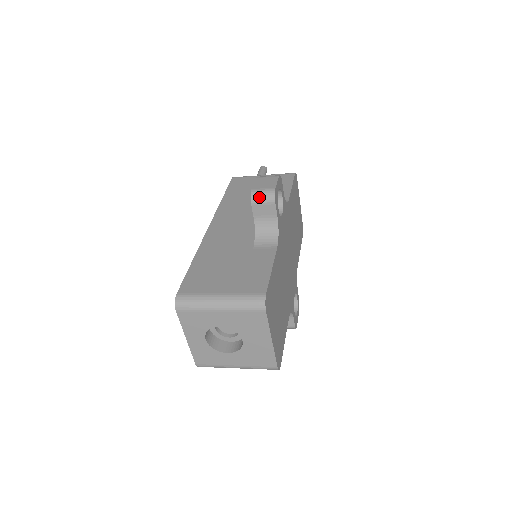
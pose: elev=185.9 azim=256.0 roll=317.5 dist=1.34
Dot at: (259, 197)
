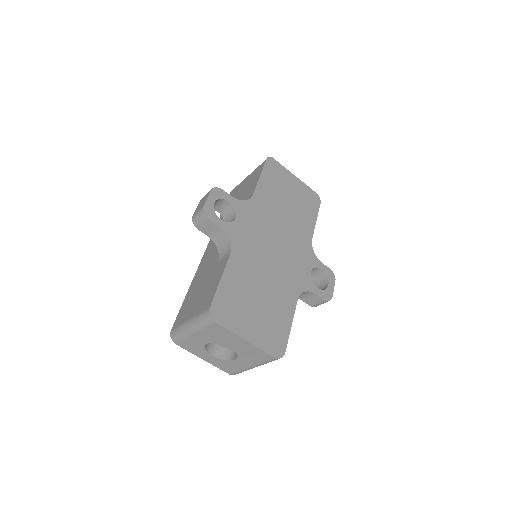
Dot at: (197, 220)
